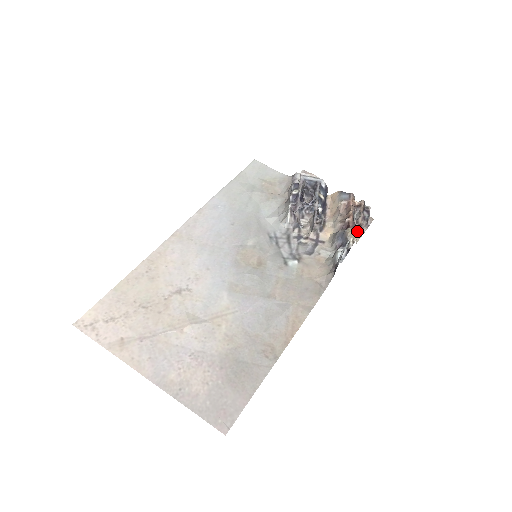
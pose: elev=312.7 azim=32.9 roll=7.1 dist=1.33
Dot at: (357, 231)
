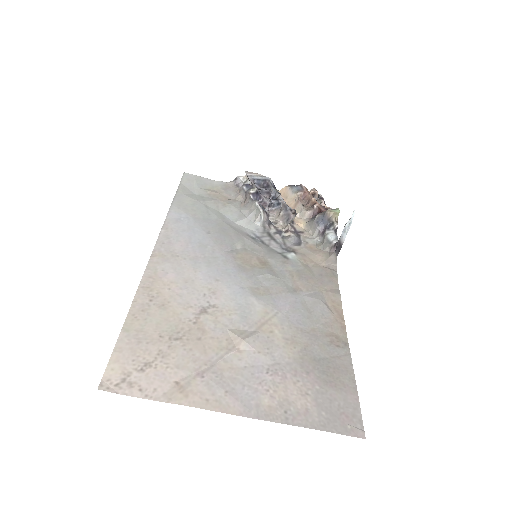
Dot at: (337, 210)
